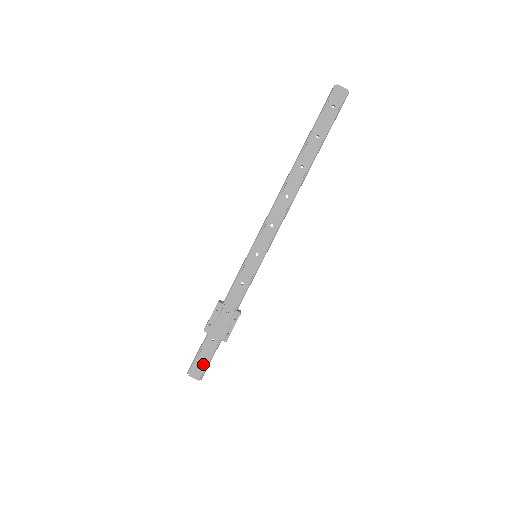
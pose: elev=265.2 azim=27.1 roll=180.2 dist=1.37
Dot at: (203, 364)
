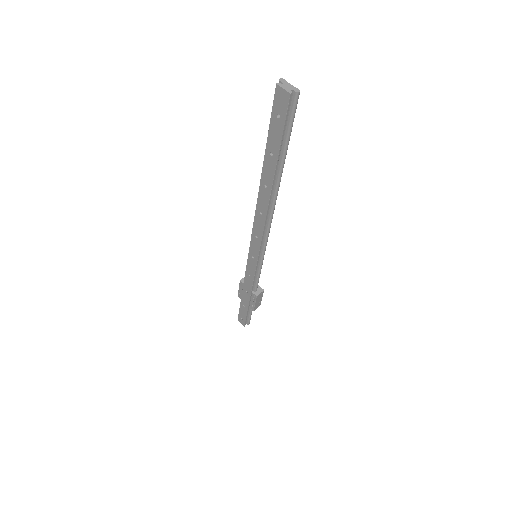
Dot at: (243, 318)
